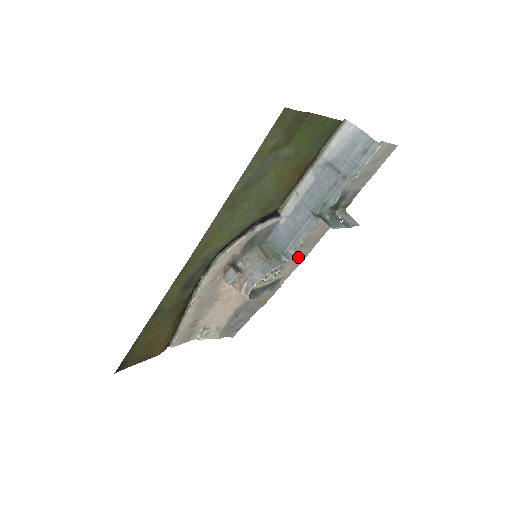
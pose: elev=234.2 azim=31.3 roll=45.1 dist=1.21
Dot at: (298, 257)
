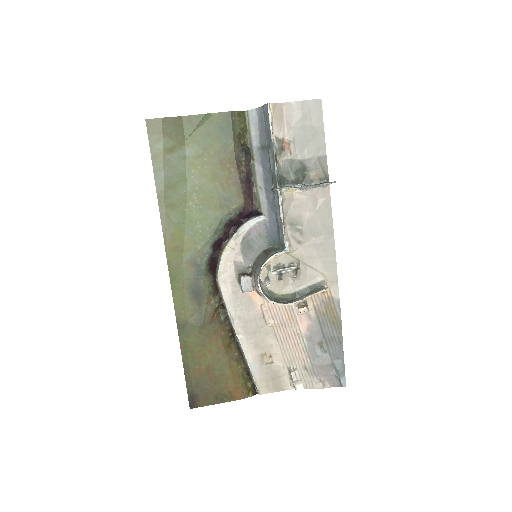
Dot at: (319, 250)
